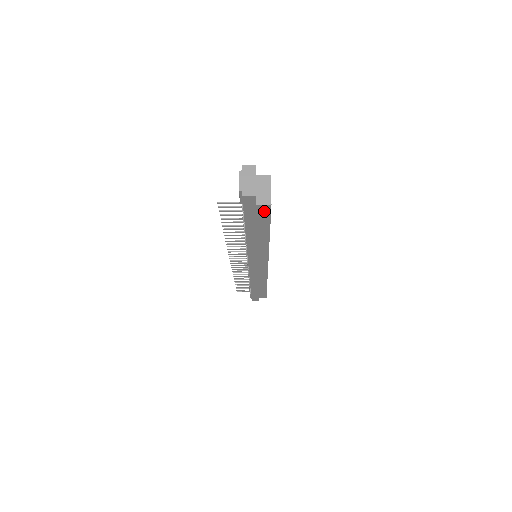
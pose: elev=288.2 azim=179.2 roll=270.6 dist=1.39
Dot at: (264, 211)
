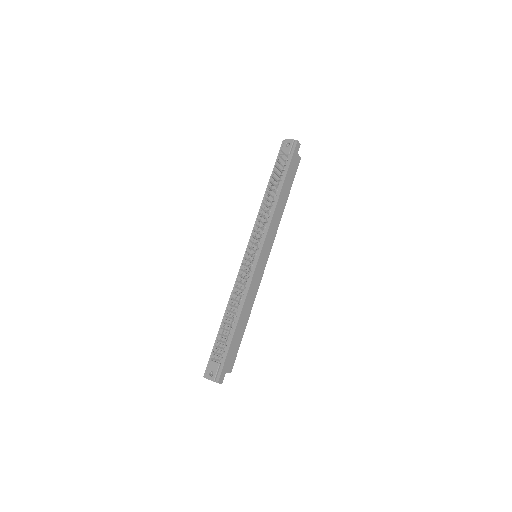
Dot at: (297, 163)
